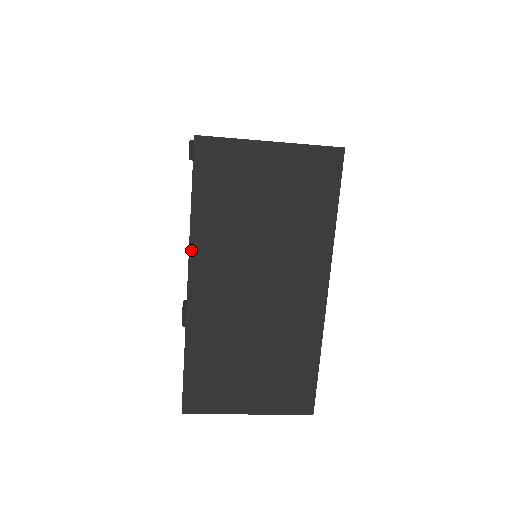
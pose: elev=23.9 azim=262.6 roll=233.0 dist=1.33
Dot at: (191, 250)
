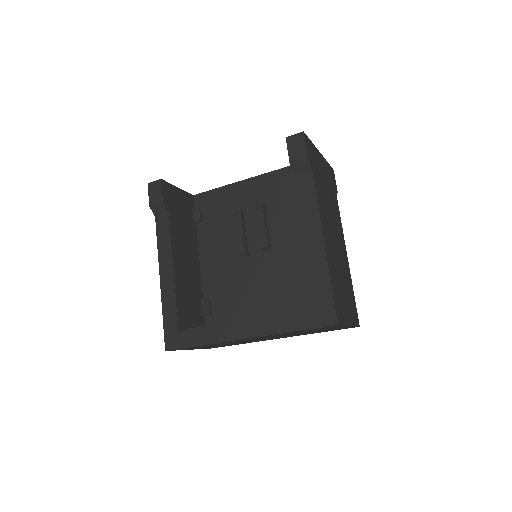
Dot at: occluded
